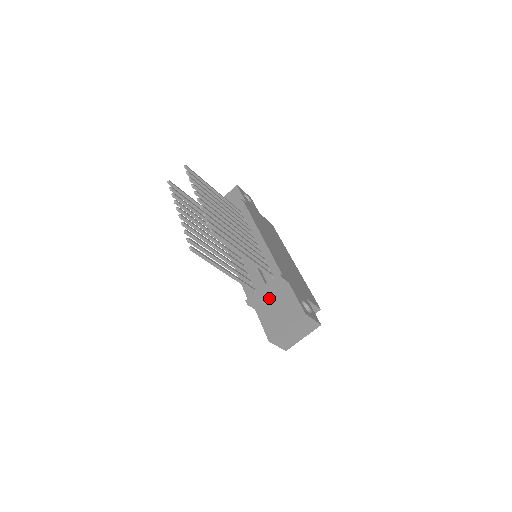
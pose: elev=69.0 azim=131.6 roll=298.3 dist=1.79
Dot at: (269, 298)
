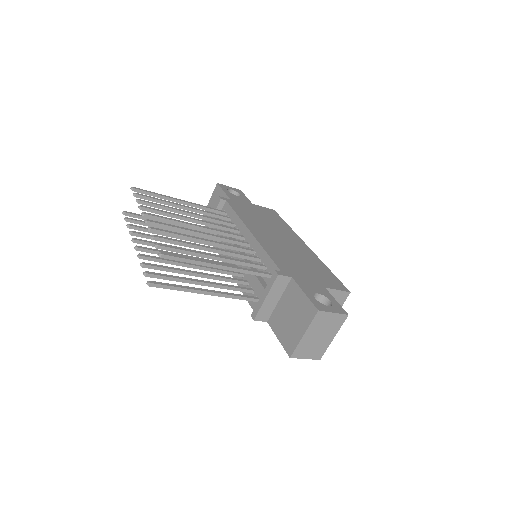
Dot at: (277, 303)
